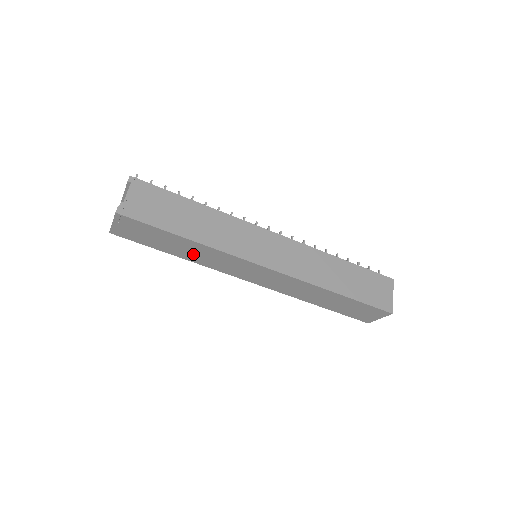
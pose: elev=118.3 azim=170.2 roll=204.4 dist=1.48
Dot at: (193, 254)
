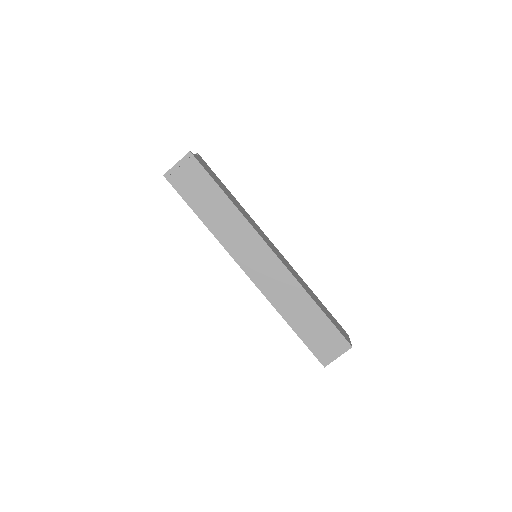
Dot at: (218, 219)
